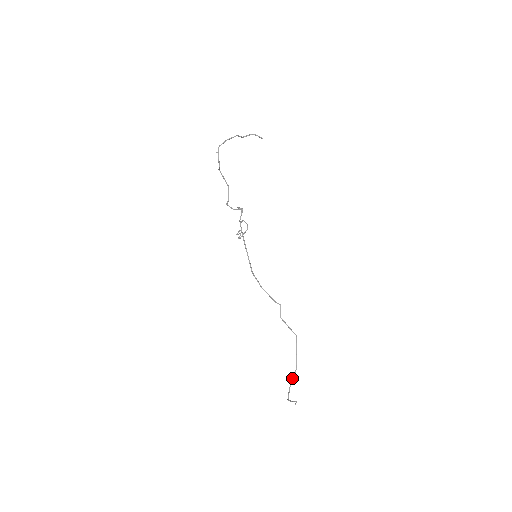
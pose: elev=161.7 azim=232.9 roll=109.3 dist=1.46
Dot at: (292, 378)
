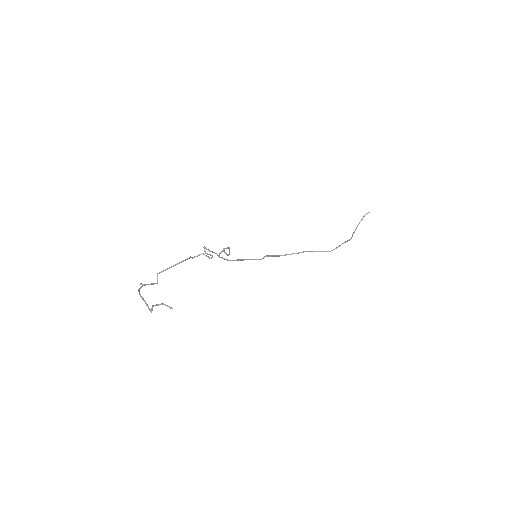
Dot at: (351, 237)
